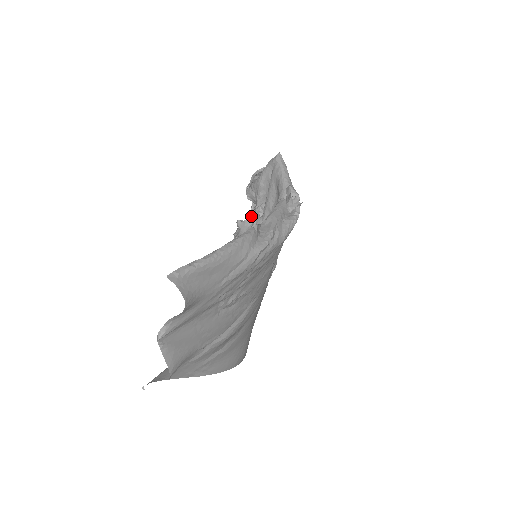
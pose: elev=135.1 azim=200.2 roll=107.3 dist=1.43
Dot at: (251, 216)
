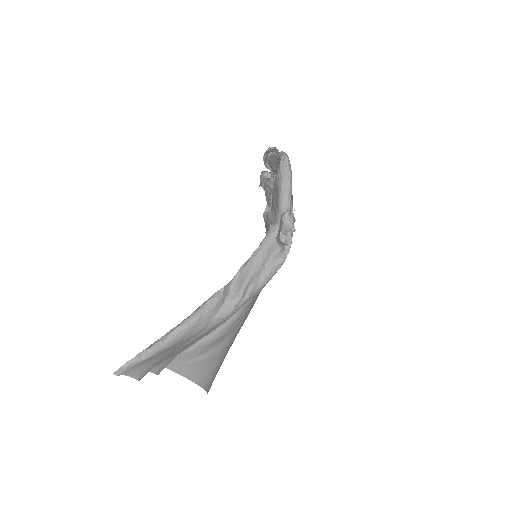
Dot at: occluded
